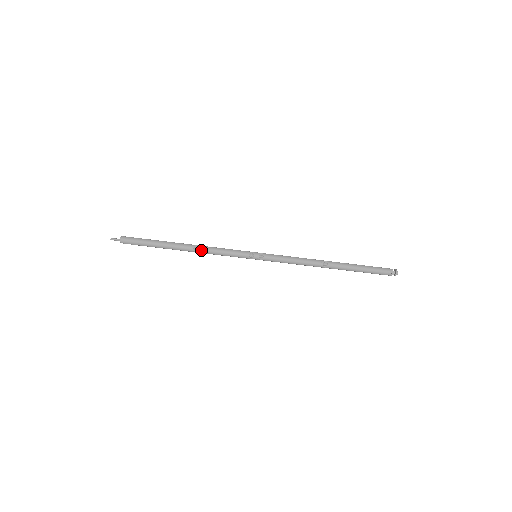
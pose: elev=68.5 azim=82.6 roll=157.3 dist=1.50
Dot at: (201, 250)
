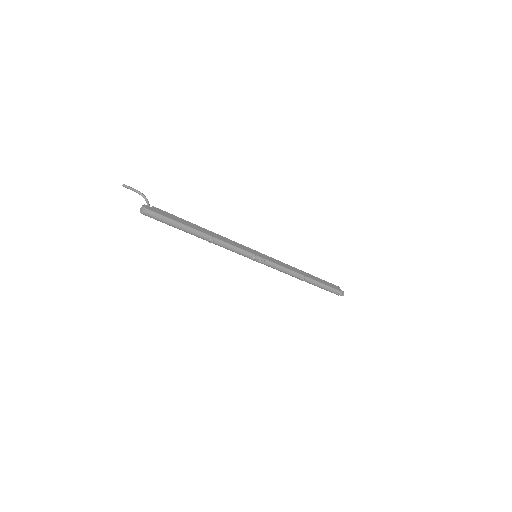
Dot at: (215, 243)
